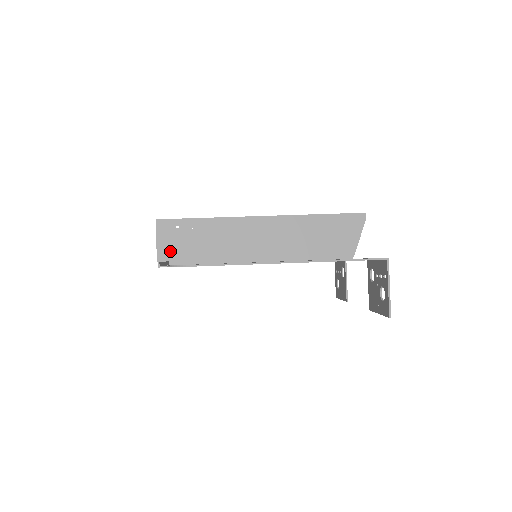
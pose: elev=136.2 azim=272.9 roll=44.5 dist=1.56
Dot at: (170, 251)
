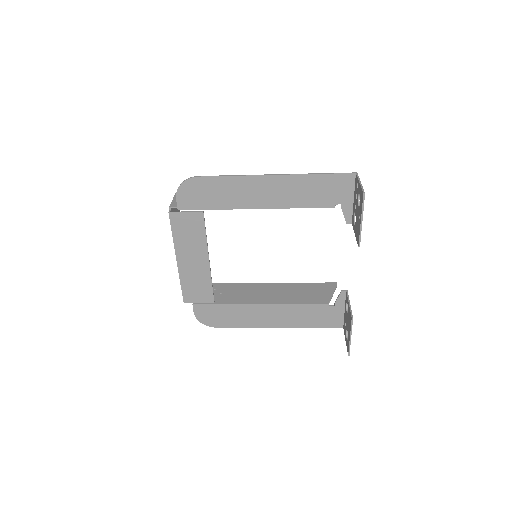
Dot at: occluded
